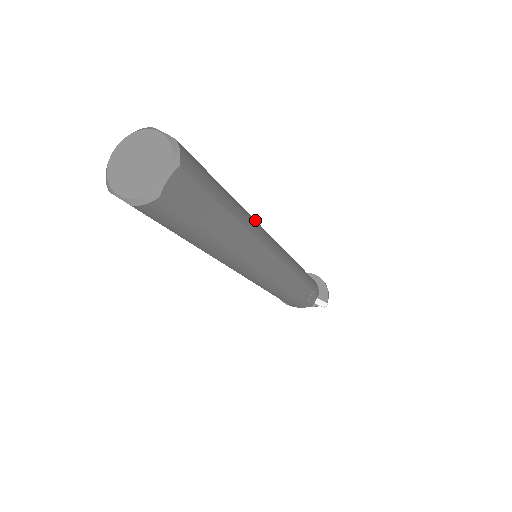
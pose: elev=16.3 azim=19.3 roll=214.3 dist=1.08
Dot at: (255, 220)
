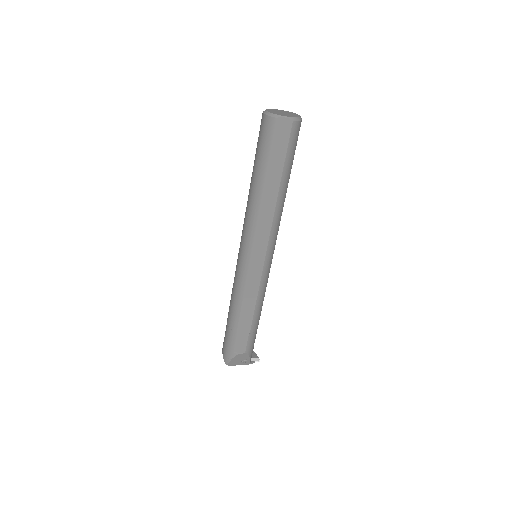
Dot at: occluded
